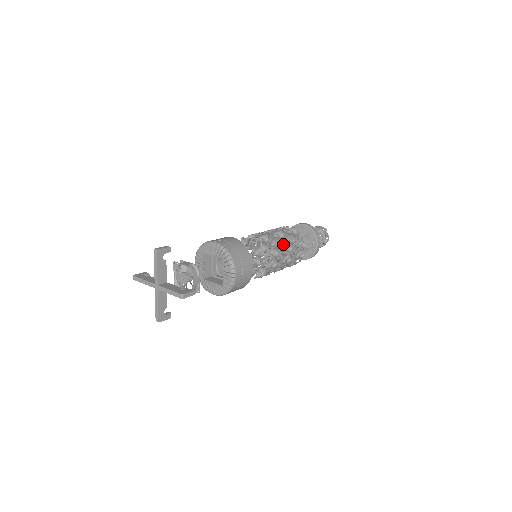
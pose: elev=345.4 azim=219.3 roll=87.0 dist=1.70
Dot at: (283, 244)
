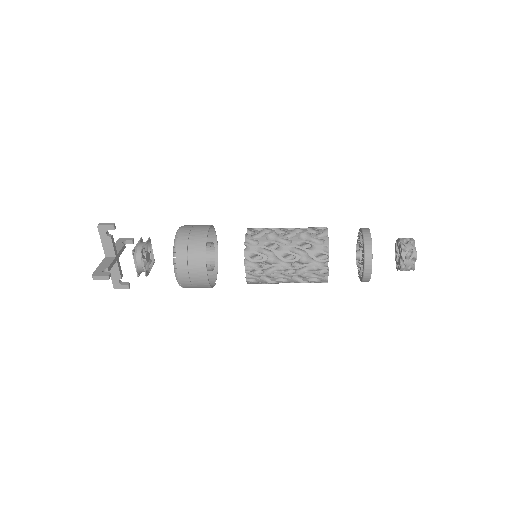
Dot at: occluded
